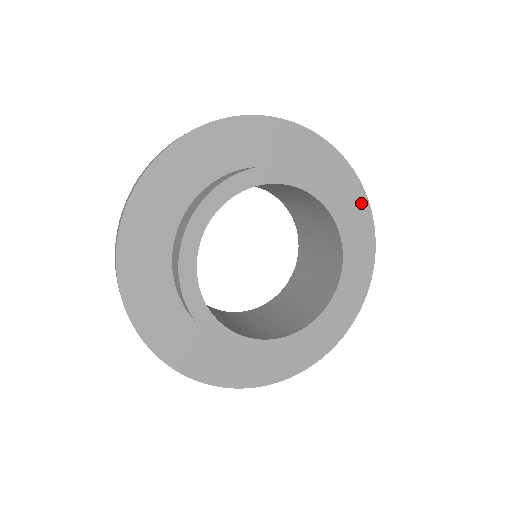
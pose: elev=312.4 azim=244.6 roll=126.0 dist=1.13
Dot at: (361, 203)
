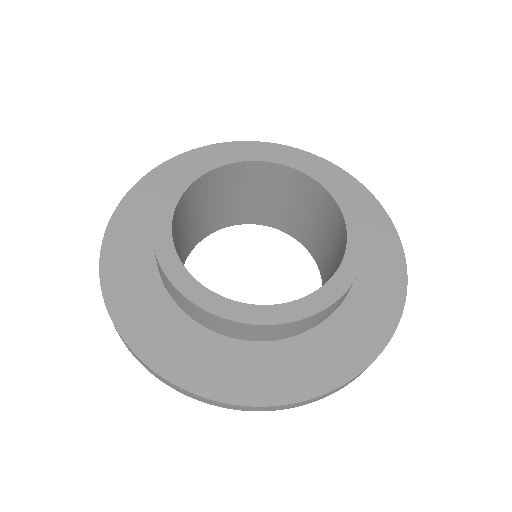
Dot at: (341, 176)
